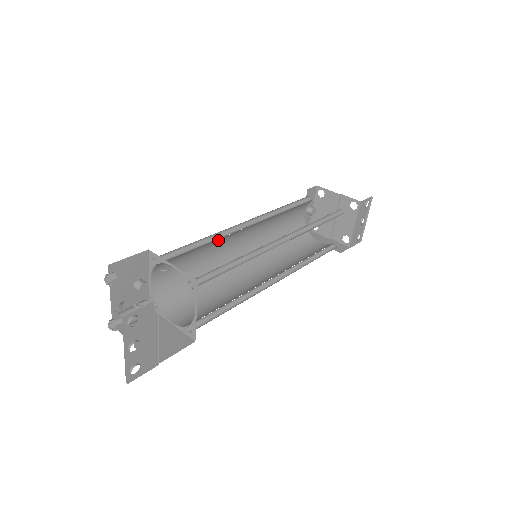
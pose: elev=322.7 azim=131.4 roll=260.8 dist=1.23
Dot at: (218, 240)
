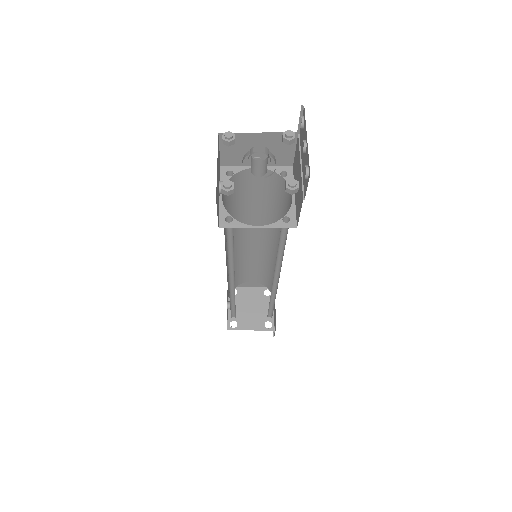
Dot at: occluded
